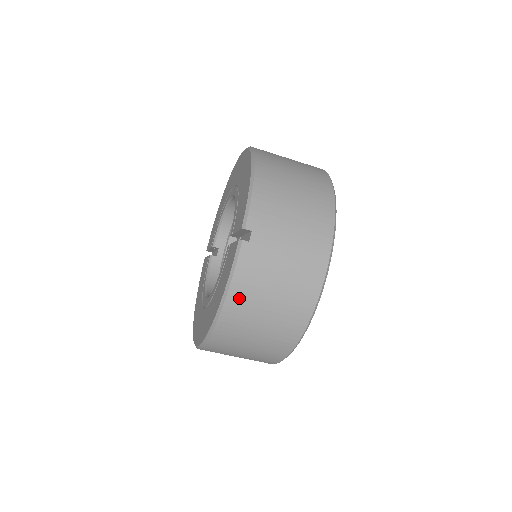
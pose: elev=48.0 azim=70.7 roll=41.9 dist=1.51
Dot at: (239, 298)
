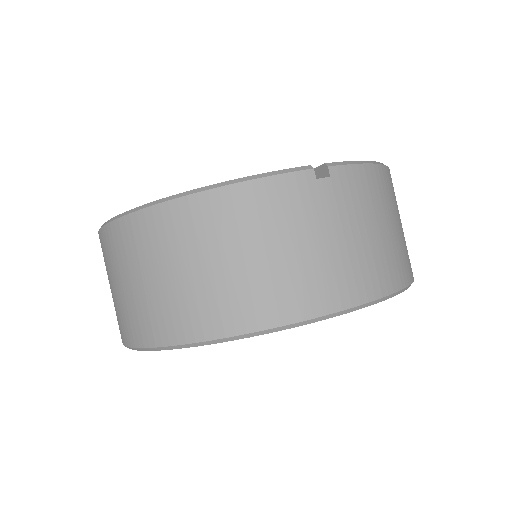
Dot at: (231, 206)
